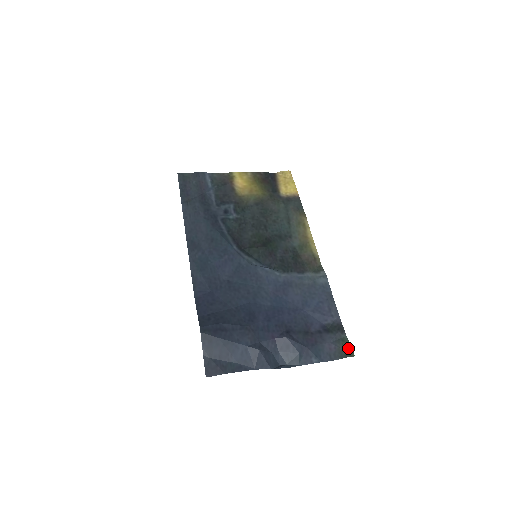
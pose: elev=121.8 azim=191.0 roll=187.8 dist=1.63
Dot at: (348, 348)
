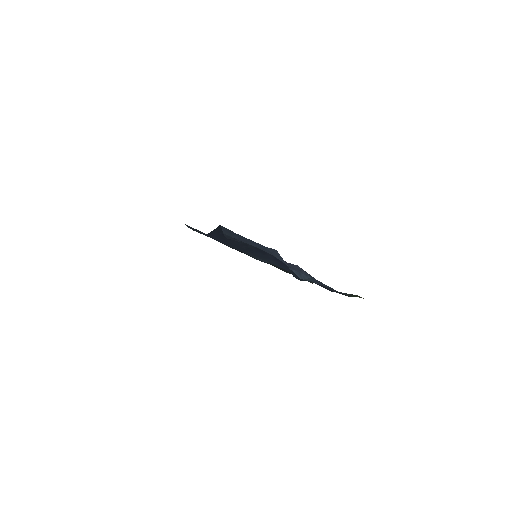
Dot at: occluded
